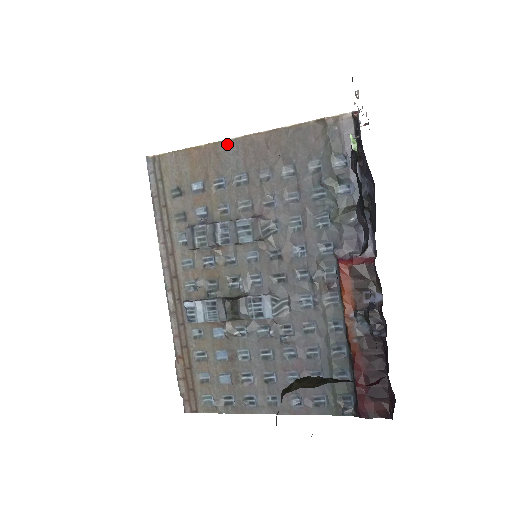
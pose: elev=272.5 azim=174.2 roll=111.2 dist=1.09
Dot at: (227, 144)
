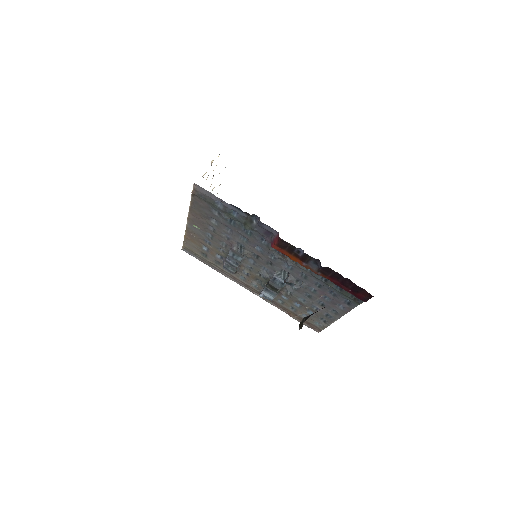
Dot at: (189, 227)
